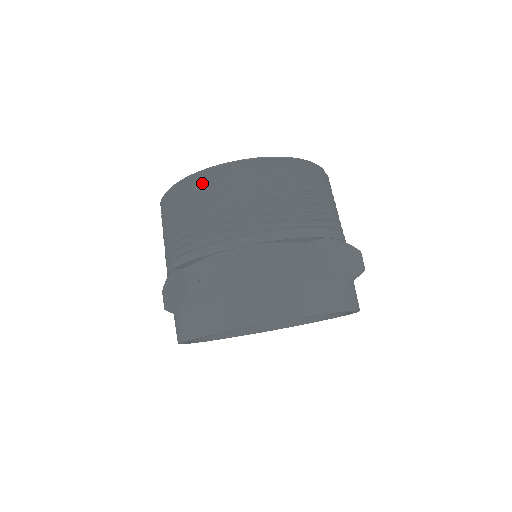
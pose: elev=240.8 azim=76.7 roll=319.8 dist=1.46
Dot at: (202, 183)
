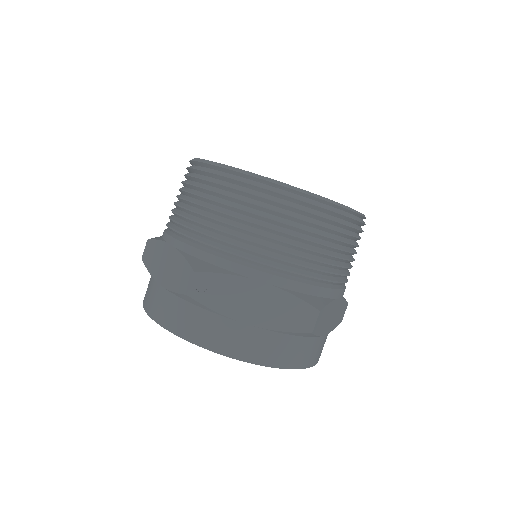
Dot at: (256, 190)
